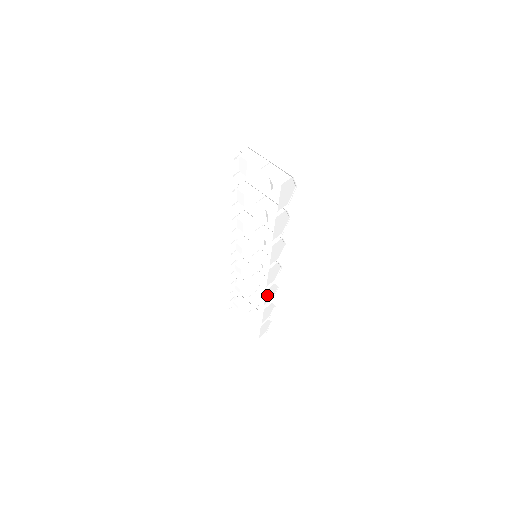
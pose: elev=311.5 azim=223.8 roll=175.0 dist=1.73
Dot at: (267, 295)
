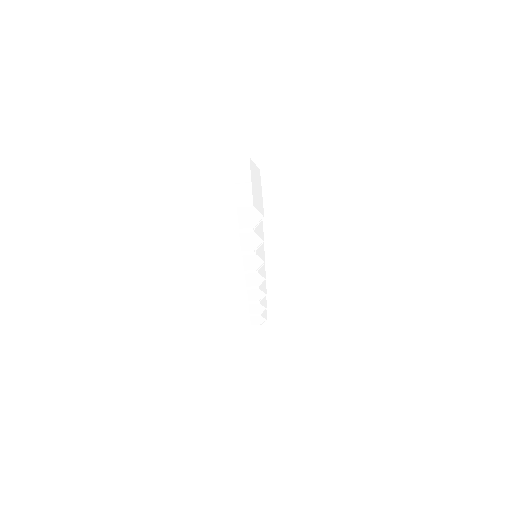
Dot at: (251, 294)
